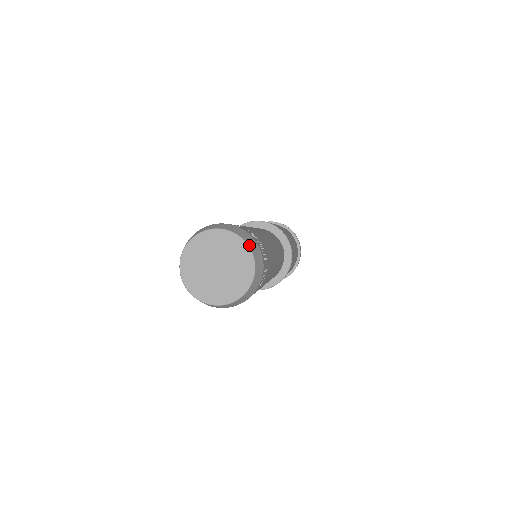
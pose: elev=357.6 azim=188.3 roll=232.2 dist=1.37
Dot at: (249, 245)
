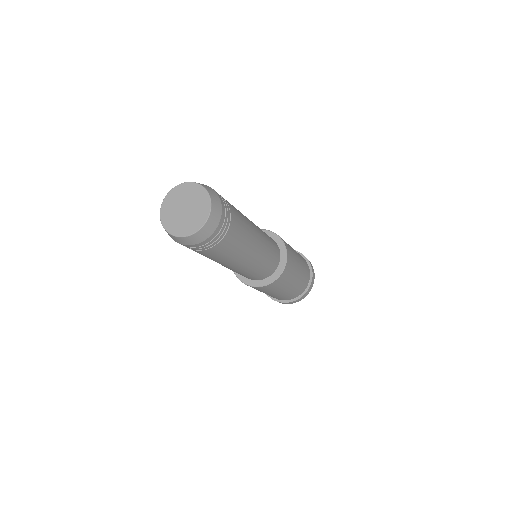
Dot at: (203, 186)
